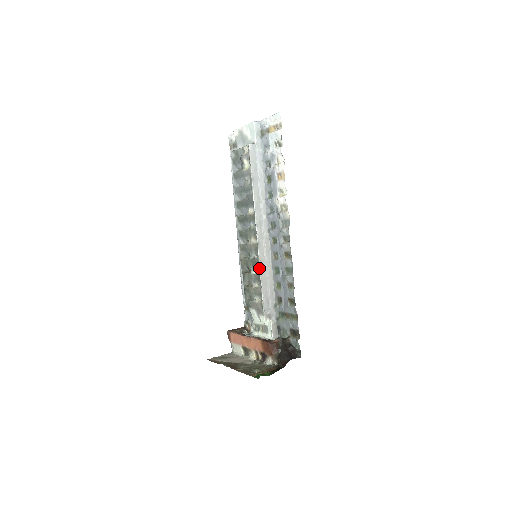
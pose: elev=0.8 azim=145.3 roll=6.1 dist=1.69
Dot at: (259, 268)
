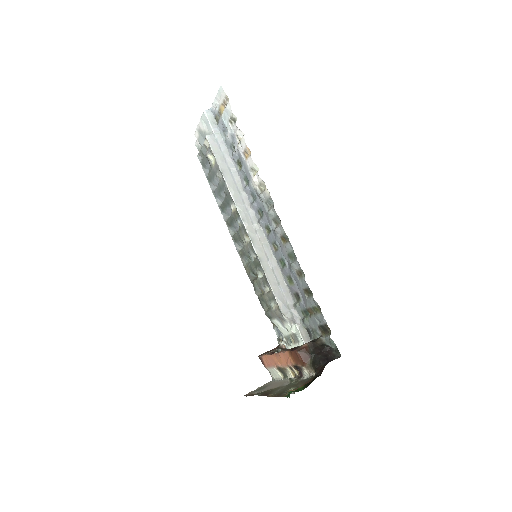
Dot at: (262, 268)
